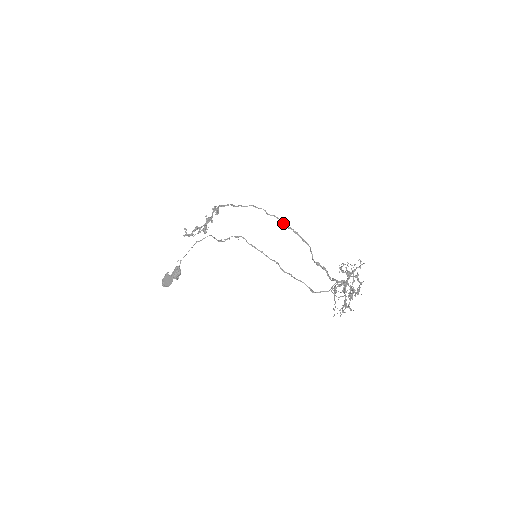
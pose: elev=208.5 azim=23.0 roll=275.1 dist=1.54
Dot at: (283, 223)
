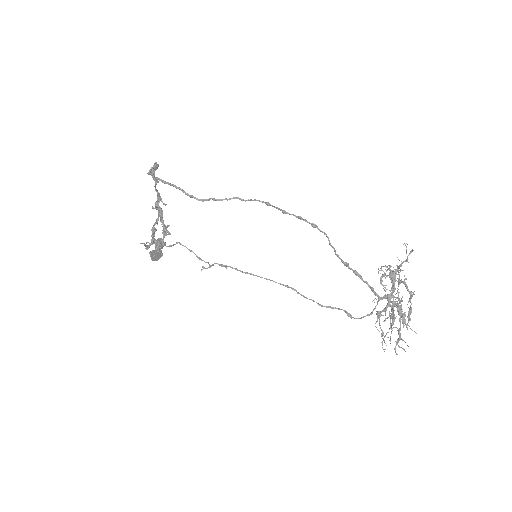
Dot at: occluded
